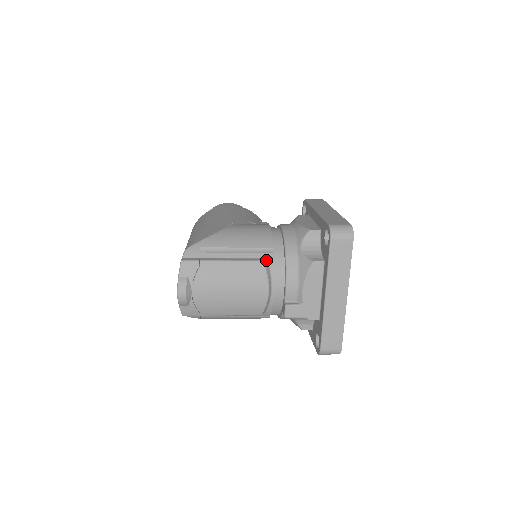
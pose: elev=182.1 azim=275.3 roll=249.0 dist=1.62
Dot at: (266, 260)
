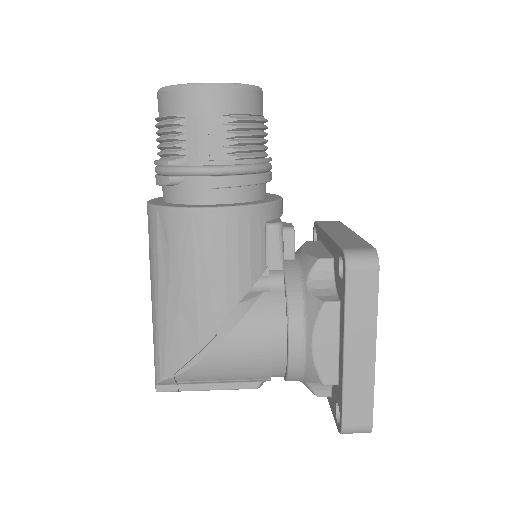
Dot at: (261, 384)
